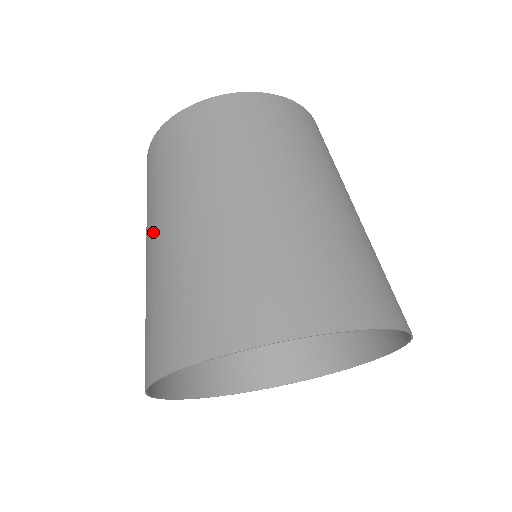
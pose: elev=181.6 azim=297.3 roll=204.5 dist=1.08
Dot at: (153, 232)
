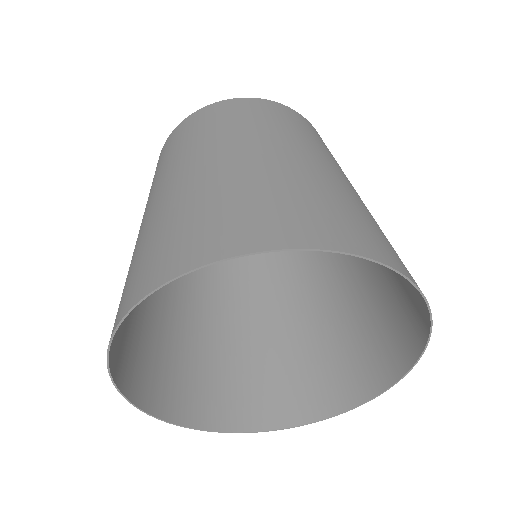
Dot at: (206, 157)
